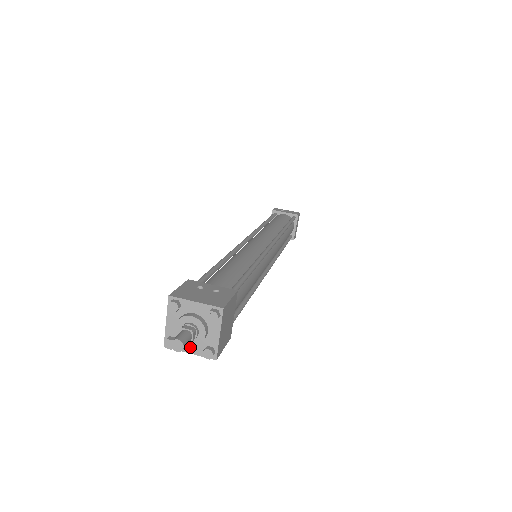
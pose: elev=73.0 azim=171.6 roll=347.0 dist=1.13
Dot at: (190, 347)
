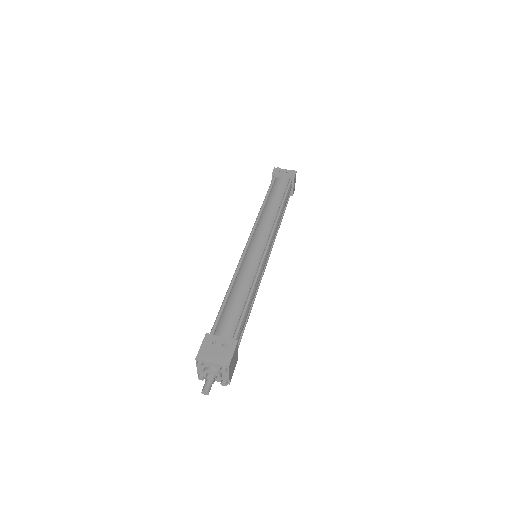
Dot at: occluded
